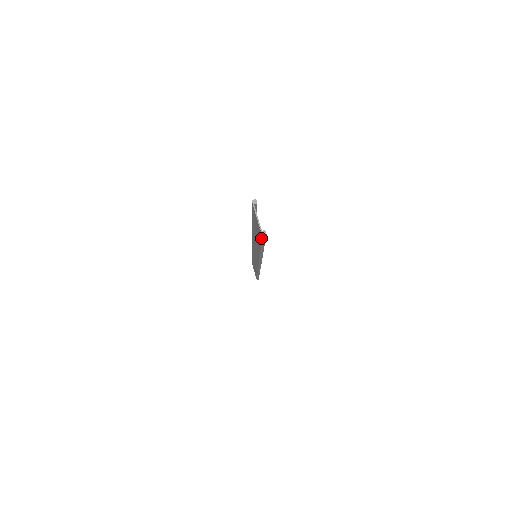
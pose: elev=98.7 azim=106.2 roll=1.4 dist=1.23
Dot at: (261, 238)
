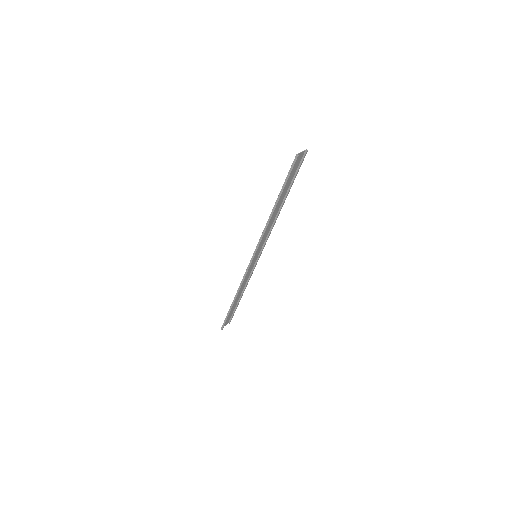
Dot at: (293, 163)
